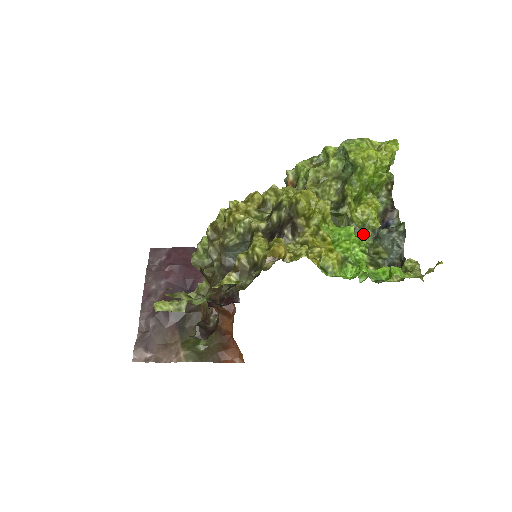
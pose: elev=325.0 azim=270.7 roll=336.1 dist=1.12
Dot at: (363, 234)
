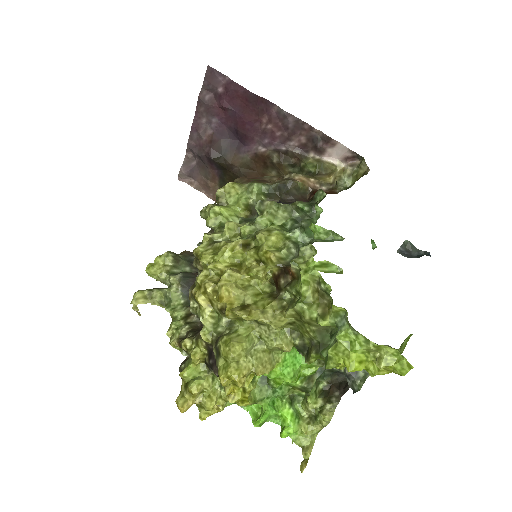
Dot at: (319, 365)
